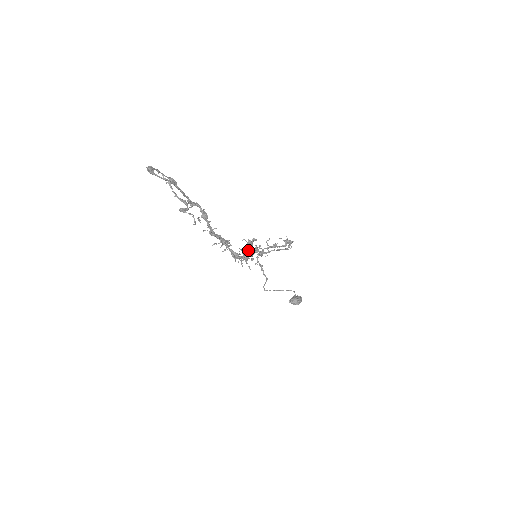
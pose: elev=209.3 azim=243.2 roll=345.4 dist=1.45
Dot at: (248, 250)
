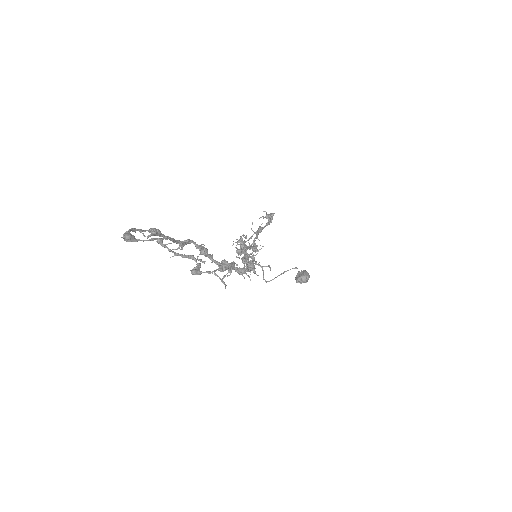
Dot at: occluded
